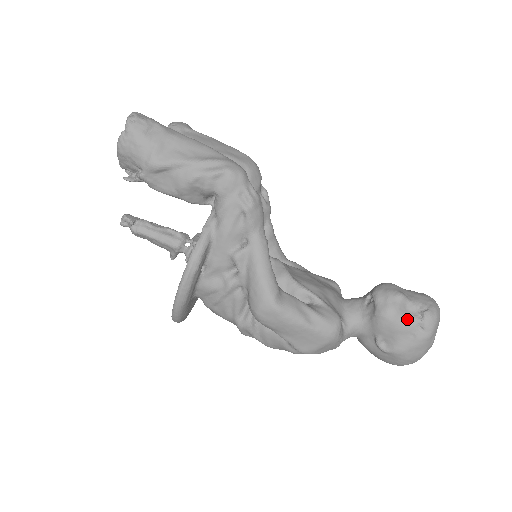
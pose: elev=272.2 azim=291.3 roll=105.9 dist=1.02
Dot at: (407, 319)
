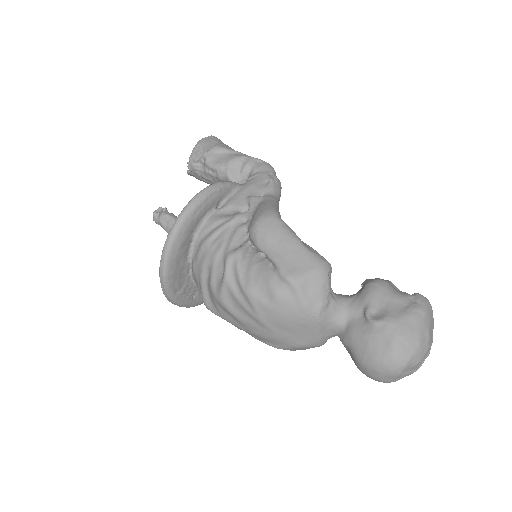
Dot at: (398, 292)
